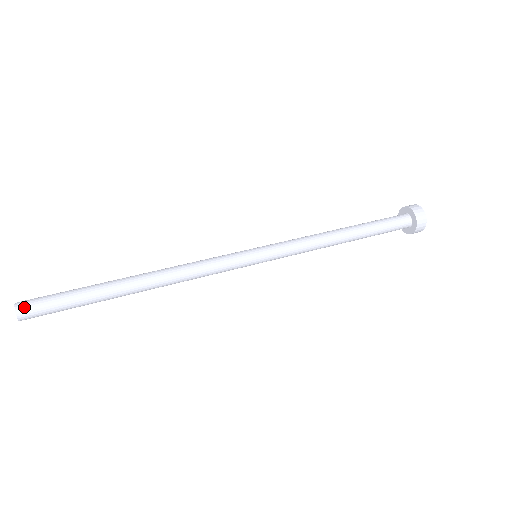
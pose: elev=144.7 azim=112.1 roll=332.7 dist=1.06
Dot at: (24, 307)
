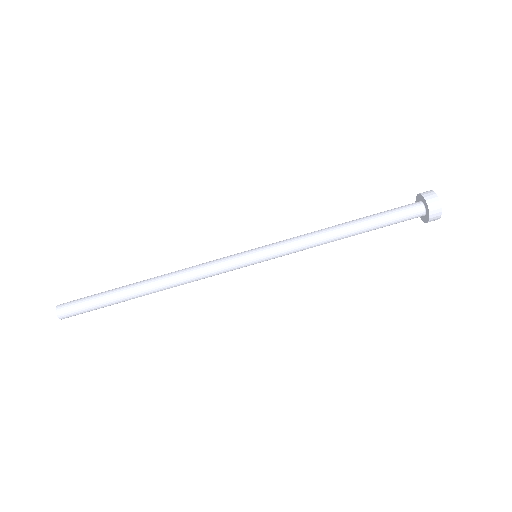
Dot at: occluded
